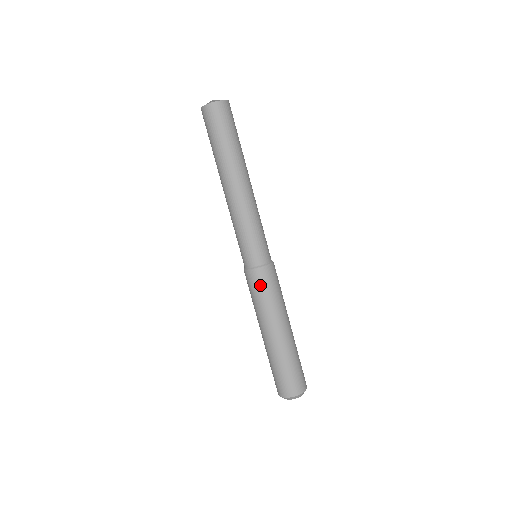
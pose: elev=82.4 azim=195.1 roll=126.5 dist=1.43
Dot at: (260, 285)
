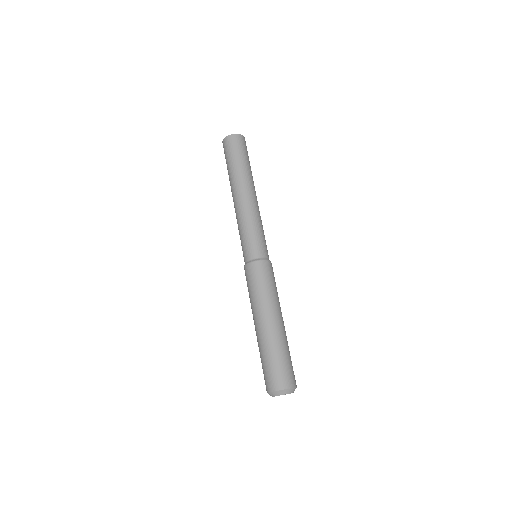
Dot at: (269, 274)
